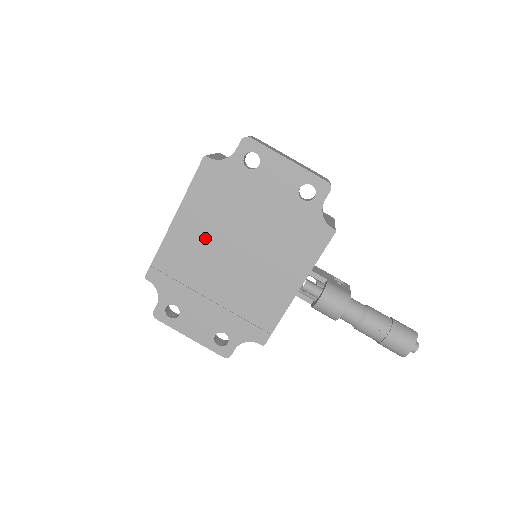
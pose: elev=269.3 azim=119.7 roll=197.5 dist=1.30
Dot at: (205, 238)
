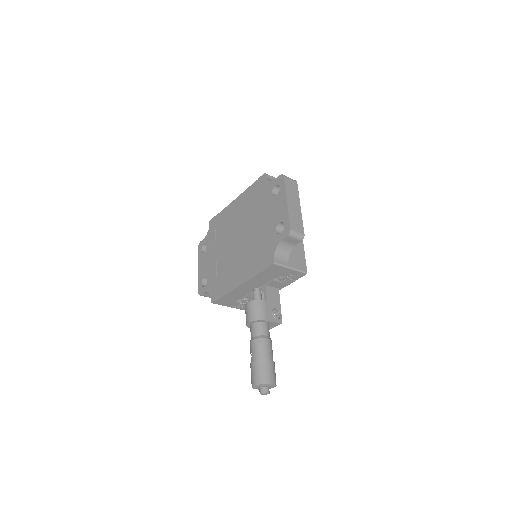
Dot at: (237, 219)
